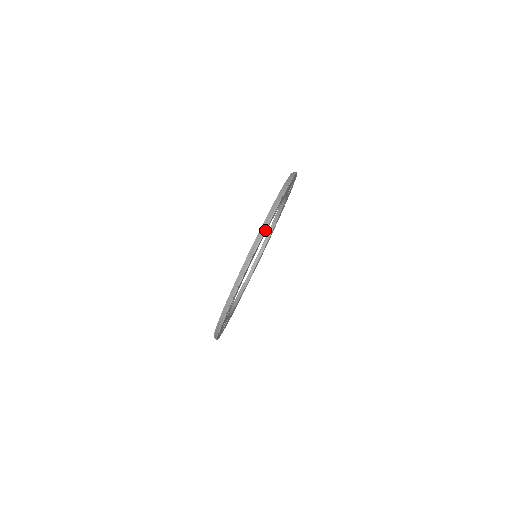
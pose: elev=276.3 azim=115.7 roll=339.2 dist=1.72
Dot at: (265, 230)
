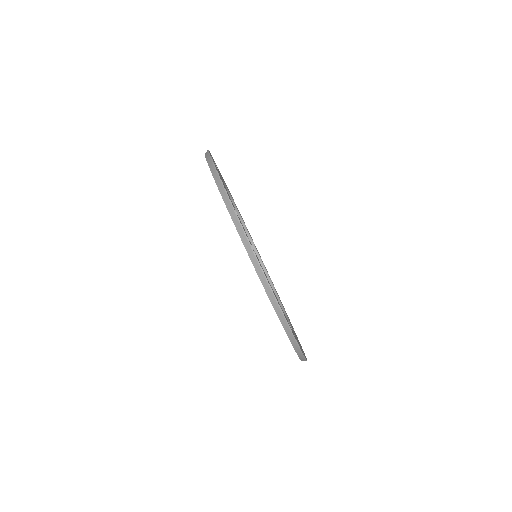
Dot at: occluded
